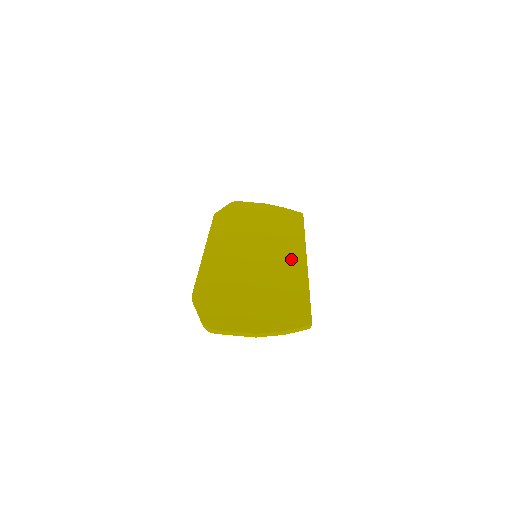
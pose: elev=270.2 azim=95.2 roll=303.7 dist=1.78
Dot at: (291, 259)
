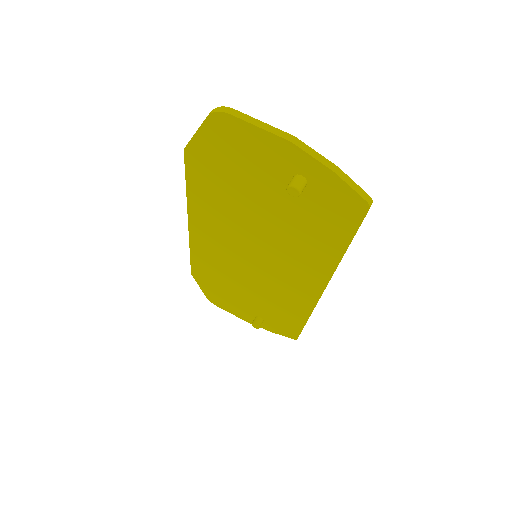
Dot at: occluded
